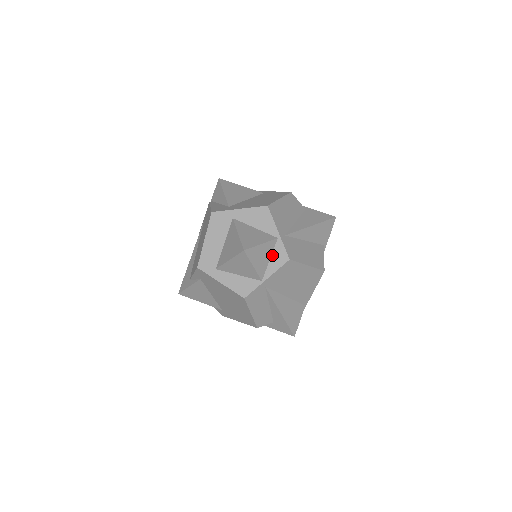
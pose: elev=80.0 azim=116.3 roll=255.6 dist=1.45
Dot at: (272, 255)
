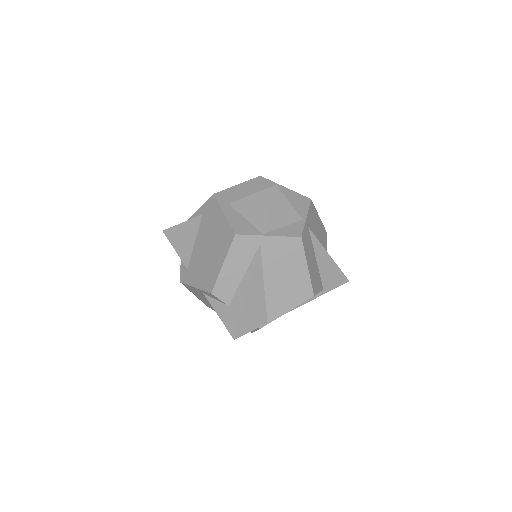
Dot at: (288, 225)
